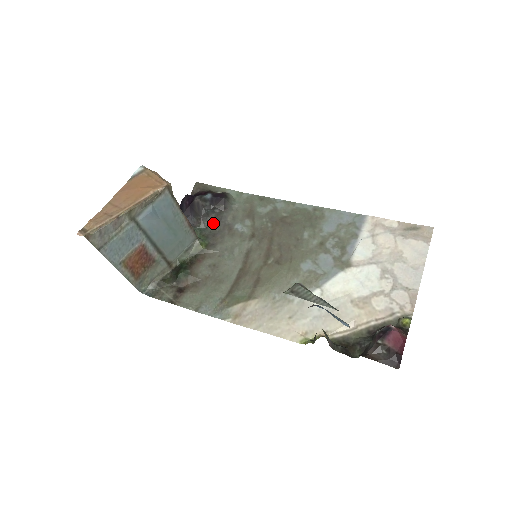
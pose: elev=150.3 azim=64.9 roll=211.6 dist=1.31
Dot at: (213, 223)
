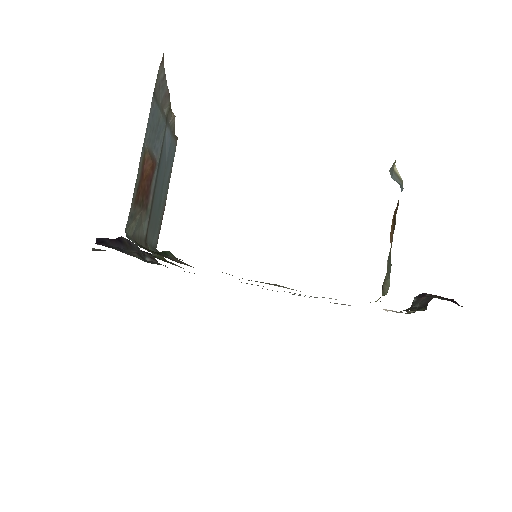
Dot at: (152, 262)
